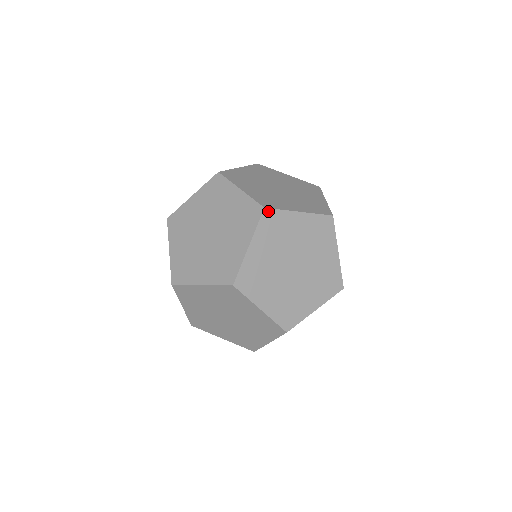
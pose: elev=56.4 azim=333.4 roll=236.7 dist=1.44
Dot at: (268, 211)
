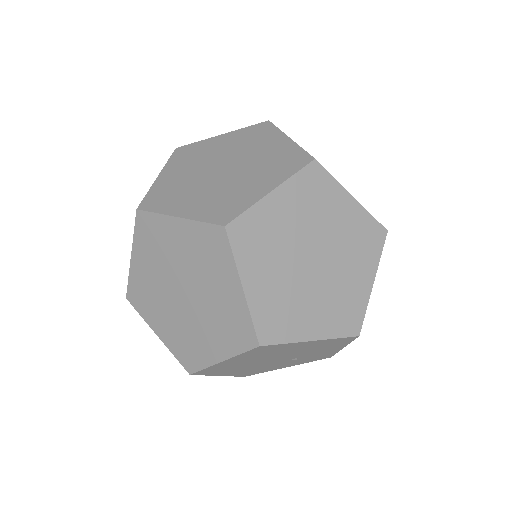
Dot at: (317, 166)
